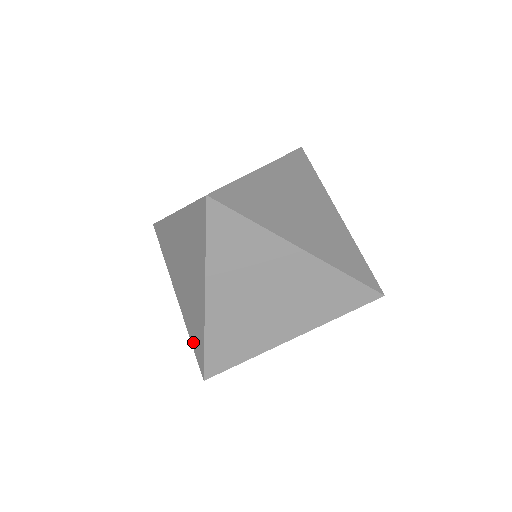
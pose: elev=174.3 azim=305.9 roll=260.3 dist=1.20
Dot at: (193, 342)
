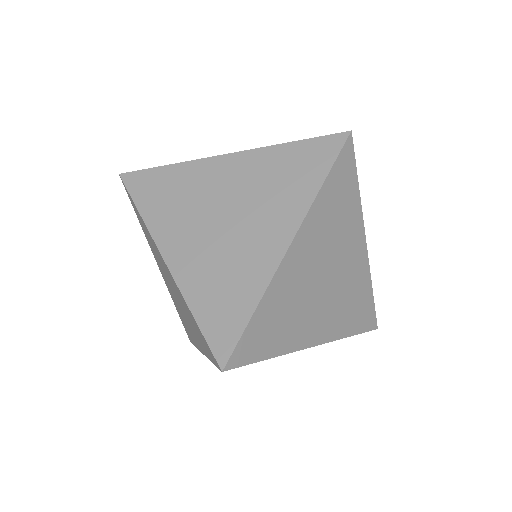
Dot at: (180, 318)
